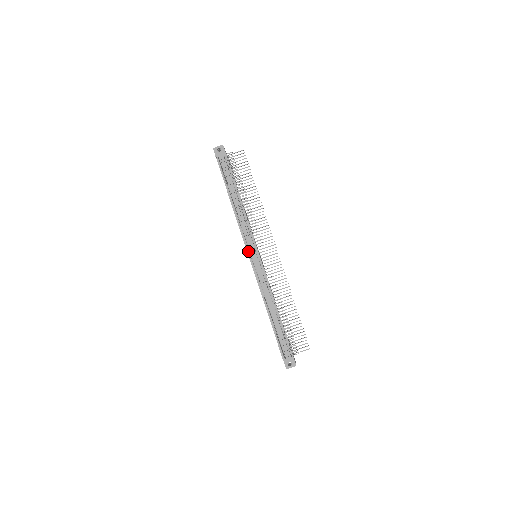
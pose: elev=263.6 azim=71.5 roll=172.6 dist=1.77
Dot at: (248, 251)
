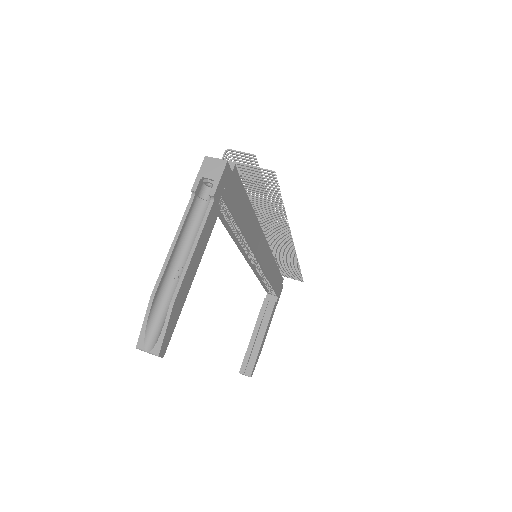
Dot at: occluded
